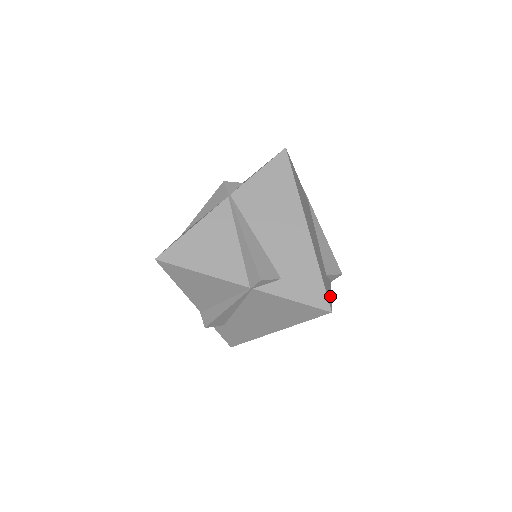
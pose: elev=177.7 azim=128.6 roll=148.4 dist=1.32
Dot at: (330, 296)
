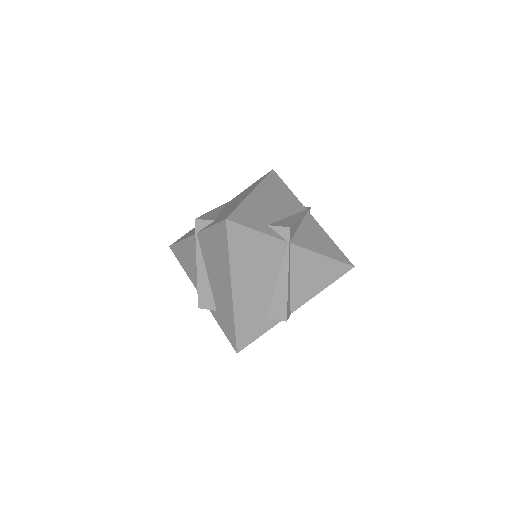
Dot at: (249, 226)
